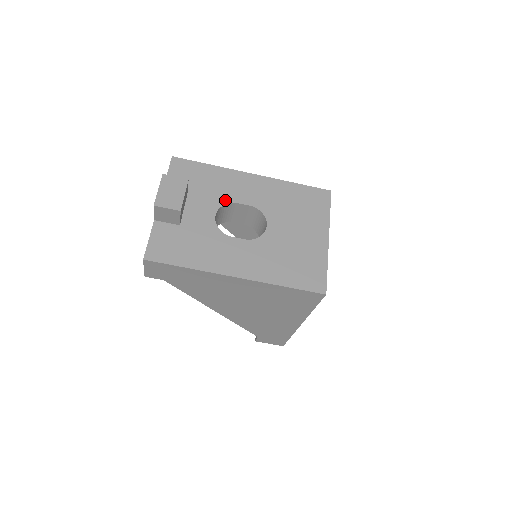
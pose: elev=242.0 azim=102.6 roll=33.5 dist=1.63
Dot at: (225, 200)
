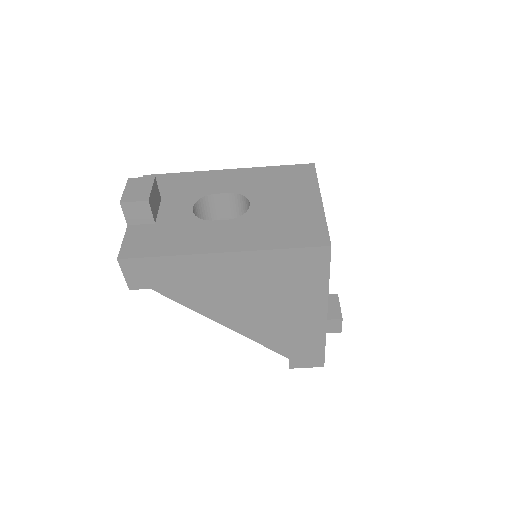
Dot at: (201, 194)
